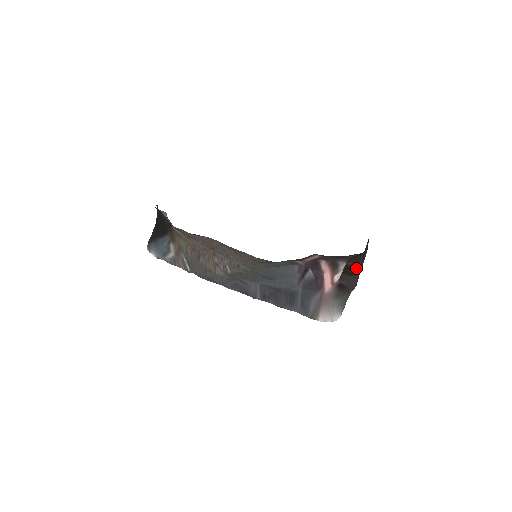
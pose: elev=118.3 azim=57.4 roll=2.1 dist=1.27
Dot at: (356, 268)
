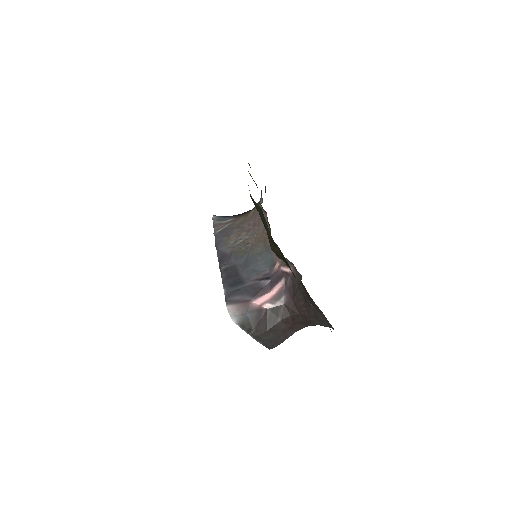
Dot at: (275, 323)
